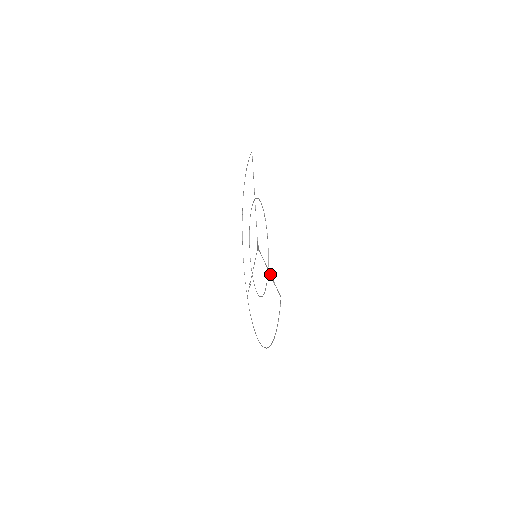
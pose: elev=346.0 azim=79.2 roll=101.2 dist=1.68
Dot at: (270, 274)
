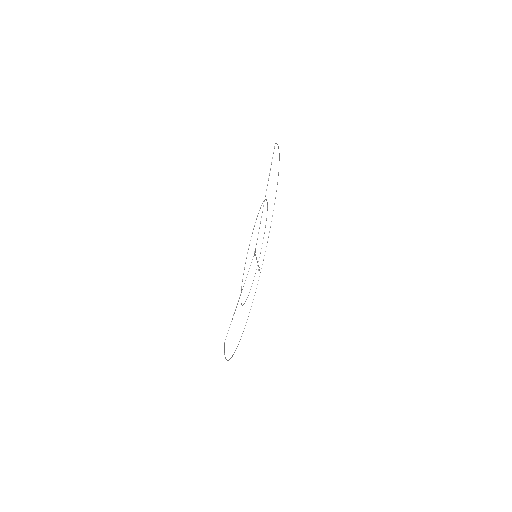
Dot at: occluded
